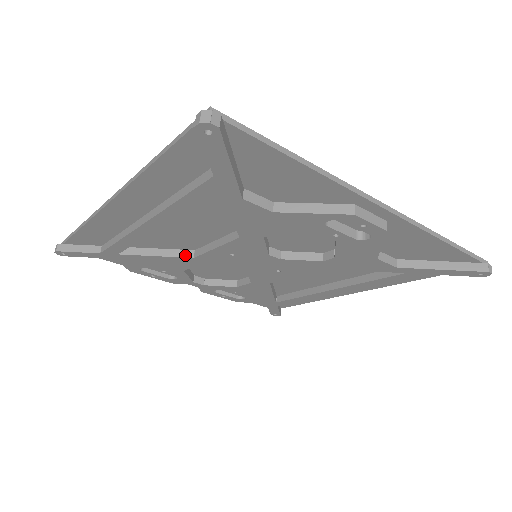
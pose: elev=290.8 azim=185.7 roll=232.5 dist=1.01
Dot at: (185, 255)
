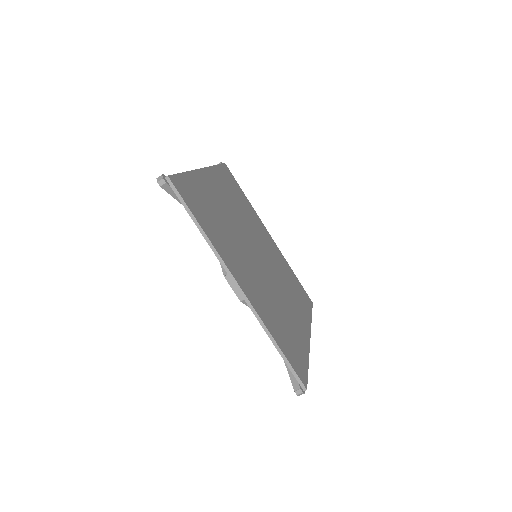
Dot at: occluded
